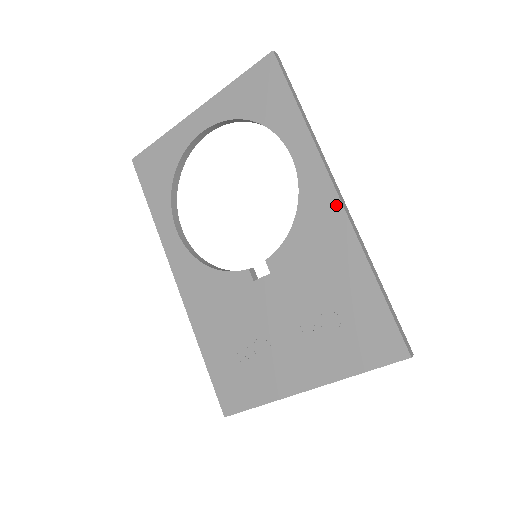
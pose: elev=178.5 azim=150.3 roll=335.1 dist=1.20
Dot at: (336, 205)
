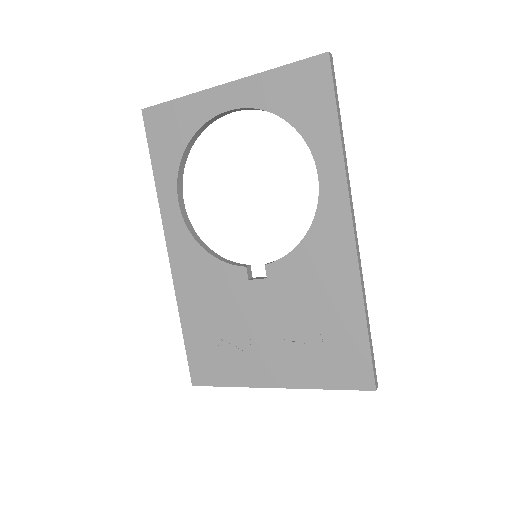
Dot at: (349, 239)
